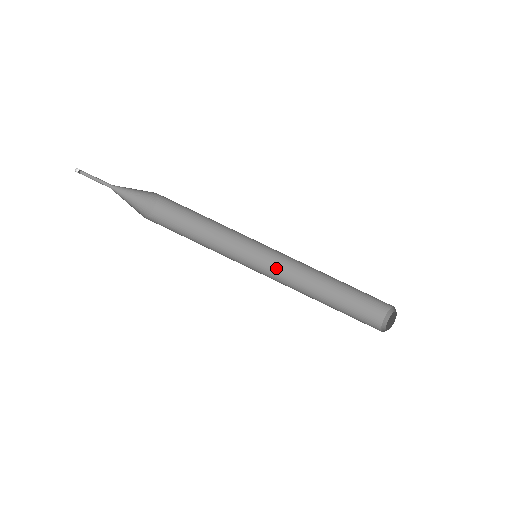
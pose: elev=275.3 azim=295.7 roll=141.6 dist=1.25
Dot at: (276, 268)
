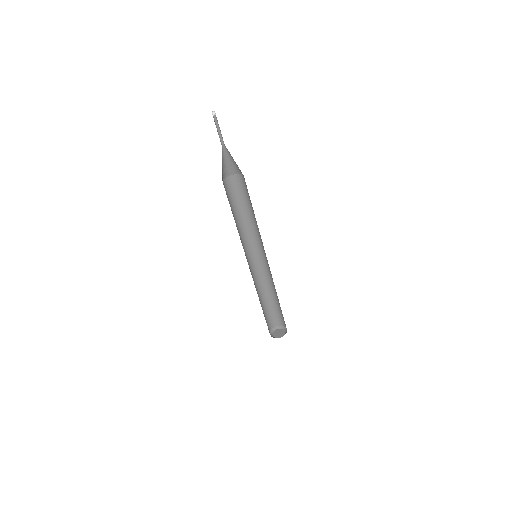
Dot at: (256, 266)
